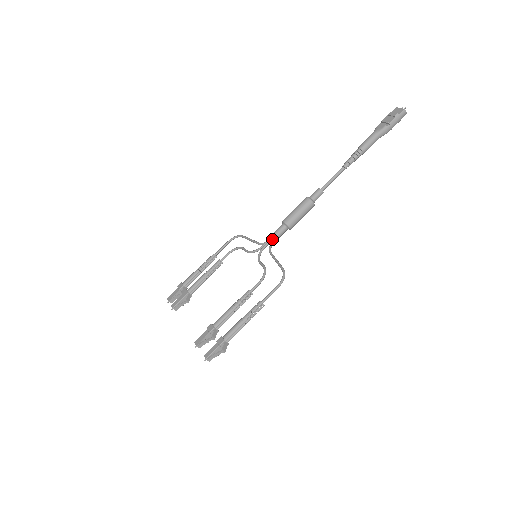
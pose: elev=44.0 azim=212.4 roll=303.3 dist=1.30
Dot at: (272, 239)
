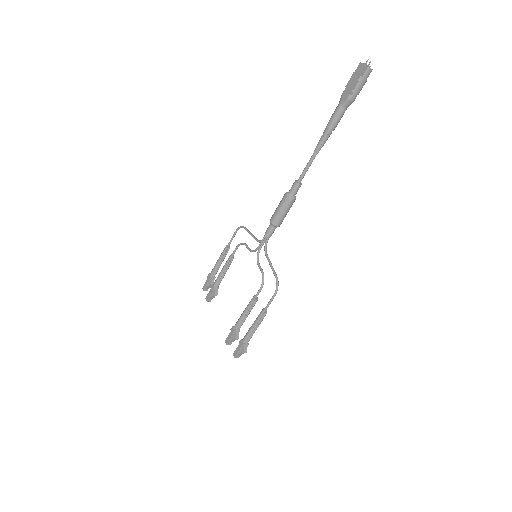
Dot at: (265, 240)
